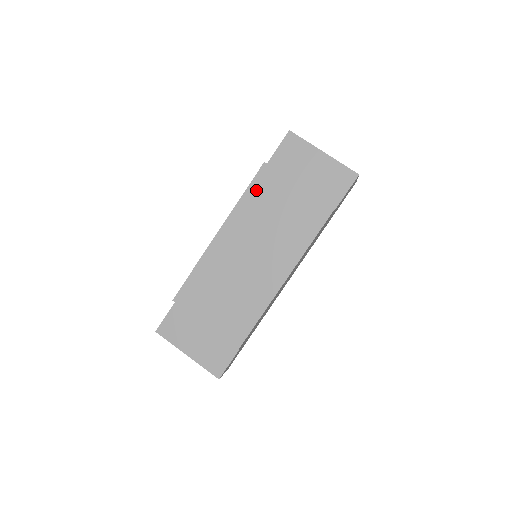
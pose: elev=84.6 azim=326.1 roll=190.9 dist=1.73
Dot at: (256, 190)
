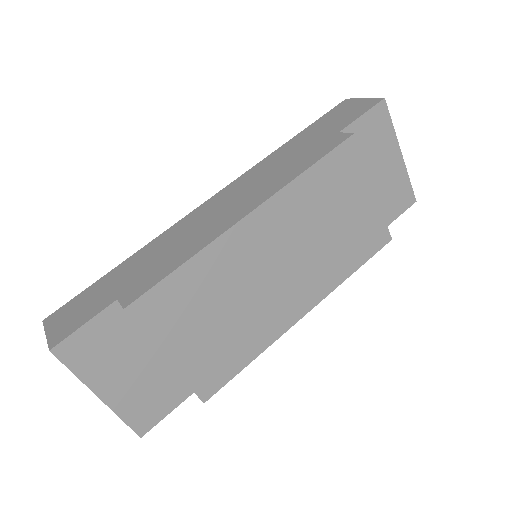
Dot at: (326, 171)
